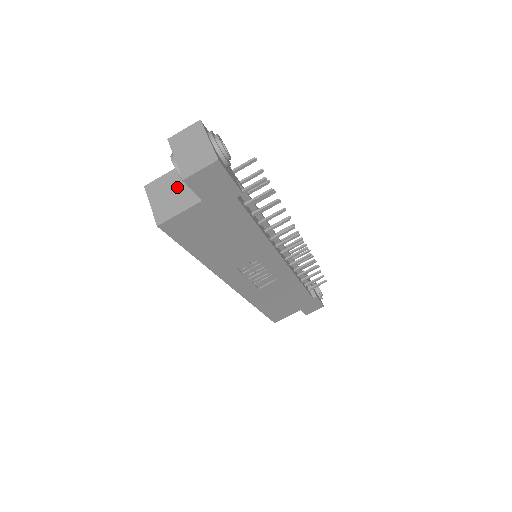
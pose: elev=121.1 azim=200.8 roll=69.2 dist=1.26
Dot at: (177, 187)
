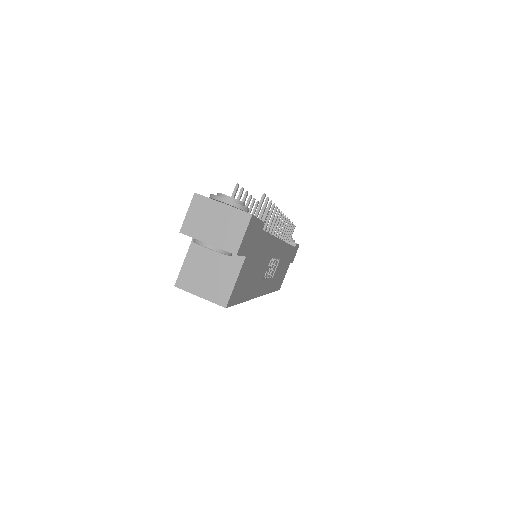
Dot at: (209, 263)
